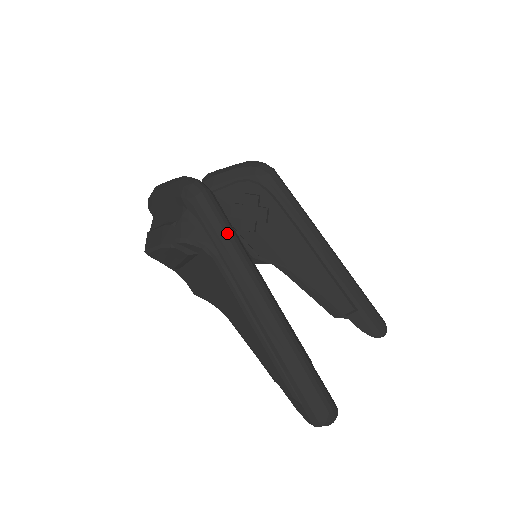
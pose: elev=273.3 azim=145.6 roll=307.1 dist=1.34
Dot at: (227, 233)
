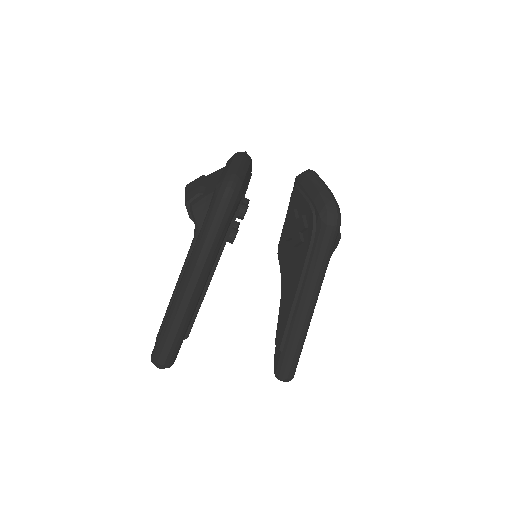
Dot at: (208, 236)
